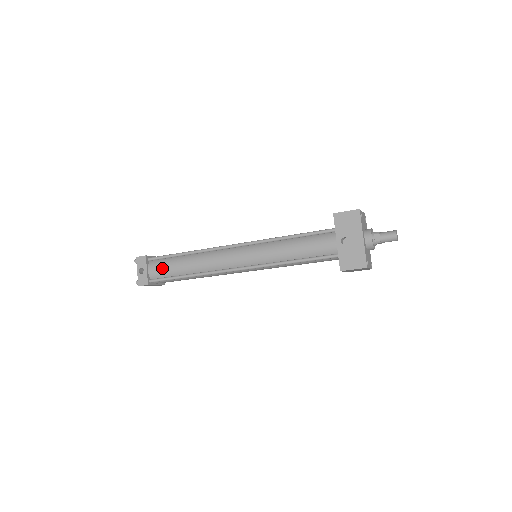
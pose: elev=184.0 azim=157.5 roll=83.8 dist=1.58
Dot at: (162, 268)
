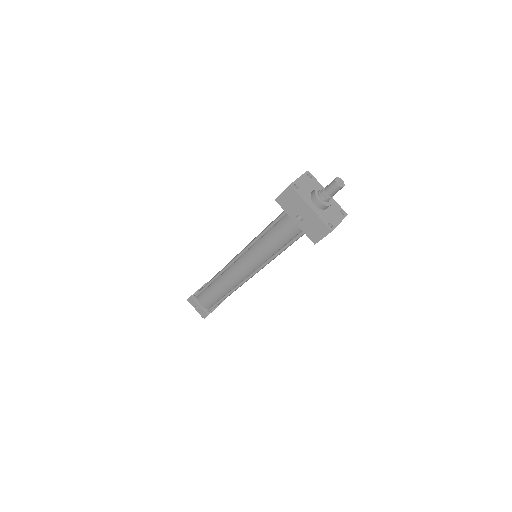
Dot at: (206, 300)
